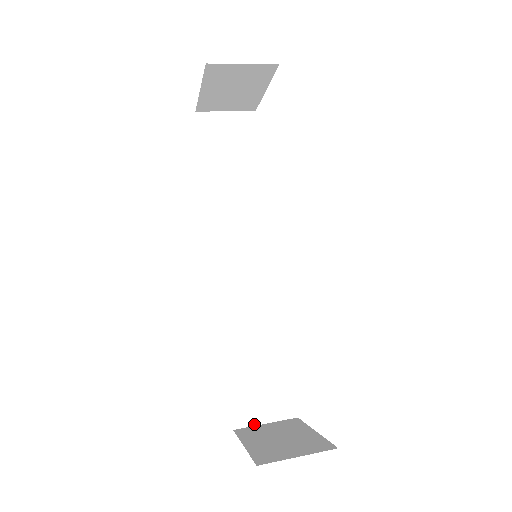
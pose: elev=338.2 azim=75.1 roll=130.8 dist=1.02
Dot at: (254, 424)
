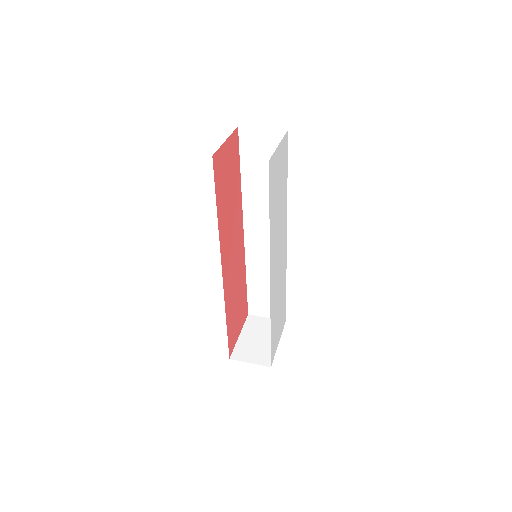
Dot at: (260, 316)
